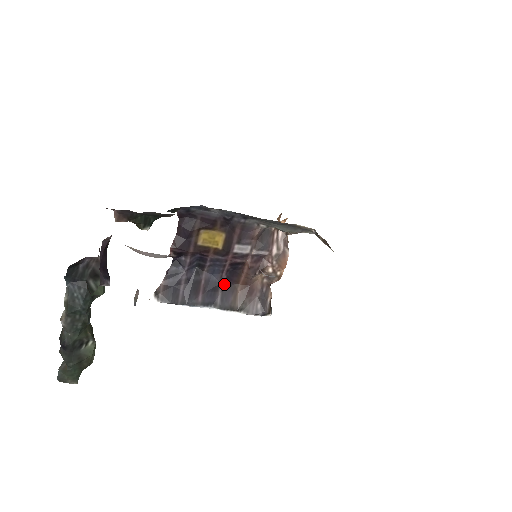
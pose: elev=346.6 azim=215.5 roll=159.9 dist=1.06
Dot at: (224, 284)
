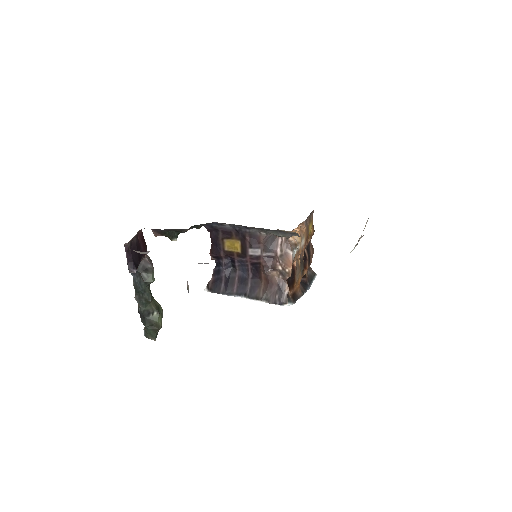
Dot at: (252, 280)
